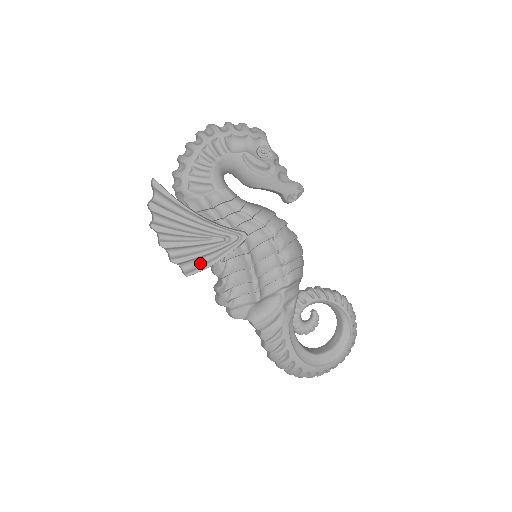
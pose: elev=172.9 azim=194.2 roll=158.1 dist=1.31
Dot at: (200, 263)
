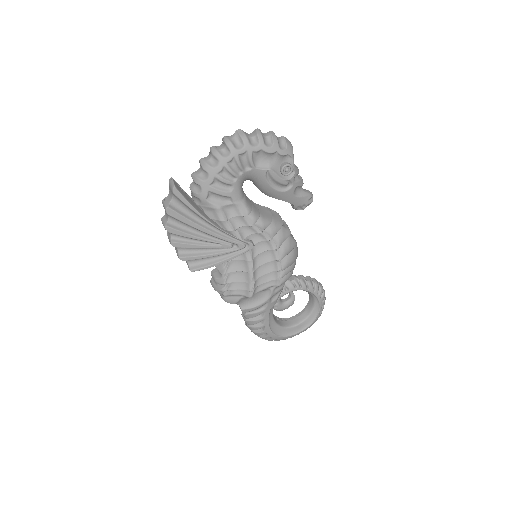
Dot at: (205, 261)
